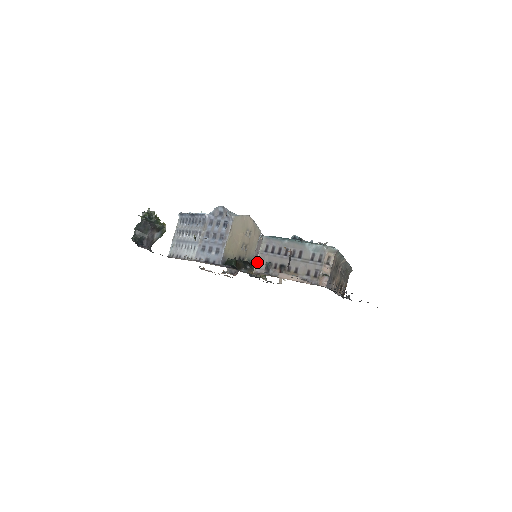
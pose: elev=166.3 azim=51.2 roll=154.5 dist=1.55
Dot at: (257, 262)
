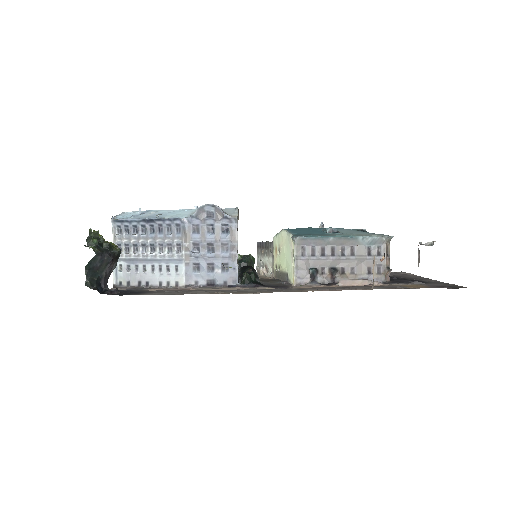
Dot at: (296, 271)
